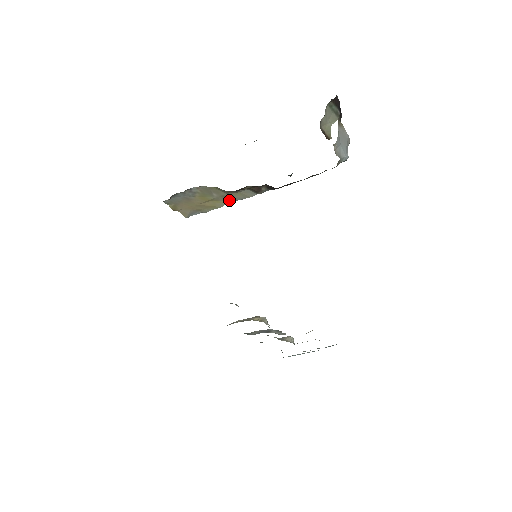
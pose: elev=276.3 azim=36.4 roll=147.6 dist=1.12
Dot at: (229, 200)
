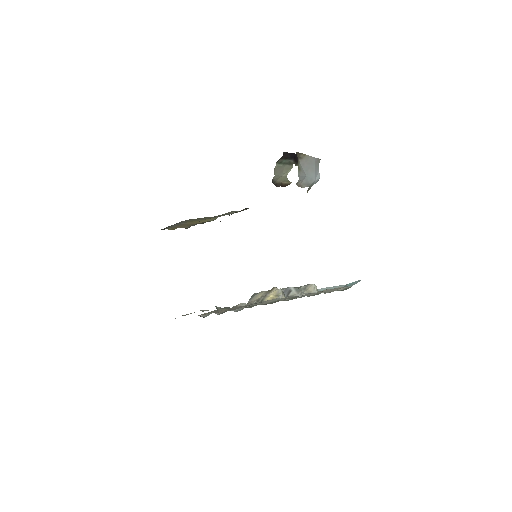
Dot at: (219, 216)
